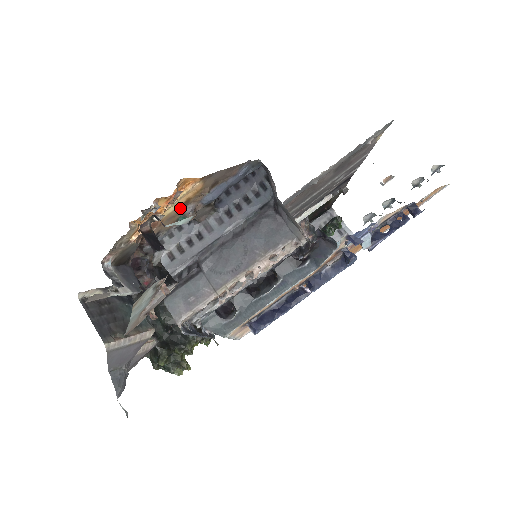
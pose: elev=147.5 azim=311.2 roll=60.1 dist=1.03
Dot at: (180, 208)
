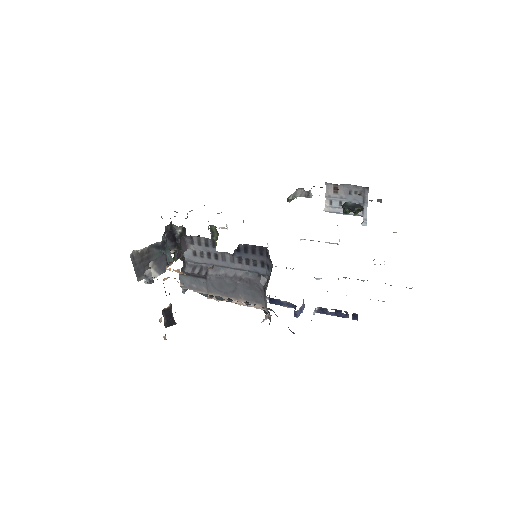
Dot at: occluded
